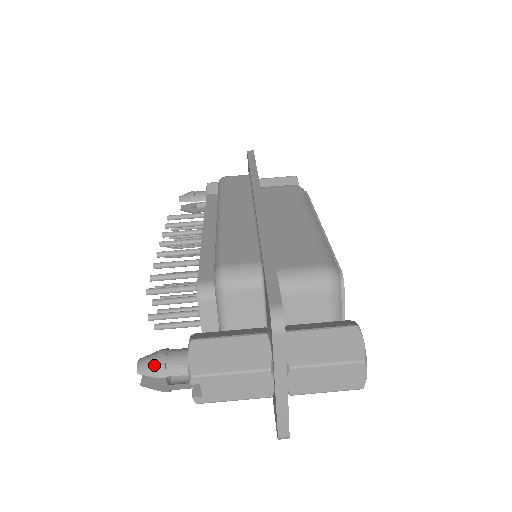
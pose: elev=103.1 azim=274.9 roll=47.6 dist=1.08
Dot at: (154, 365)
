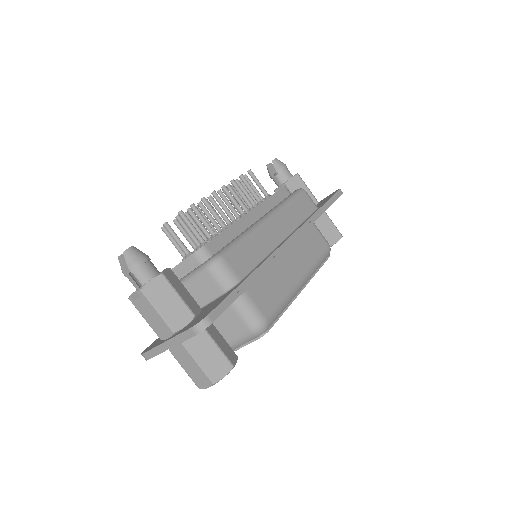
Dot at: (134, 260)
